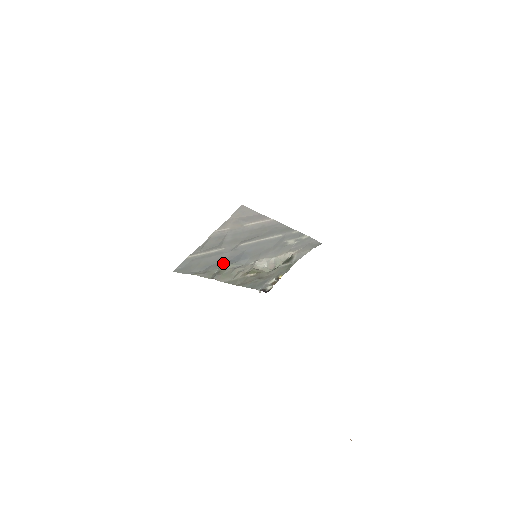
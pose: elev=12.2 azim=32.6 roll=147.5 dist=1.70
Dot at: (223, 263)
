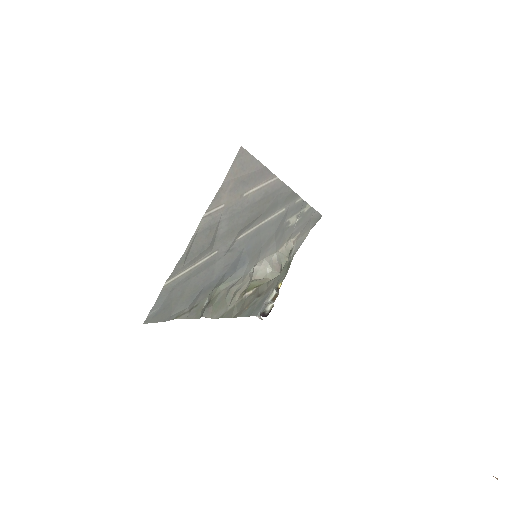
Dot at: (215, 282)
